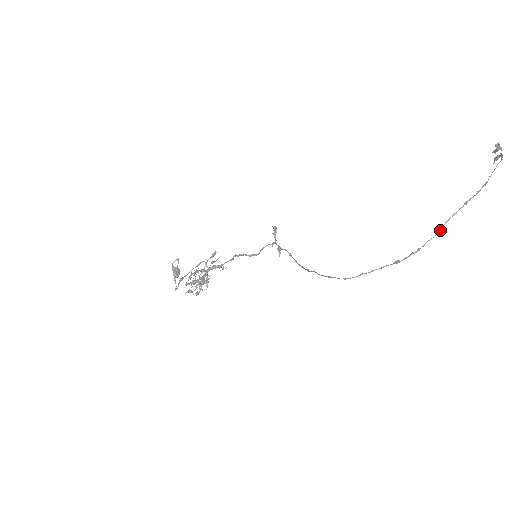
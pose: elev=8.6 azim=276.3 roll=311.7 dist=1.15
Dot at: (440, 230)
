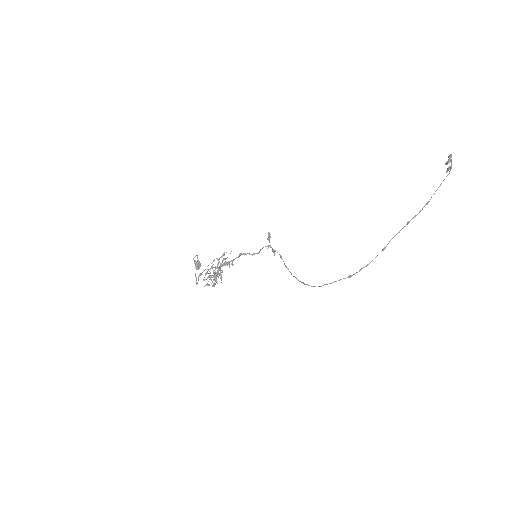
Dot at: (384, 248)
